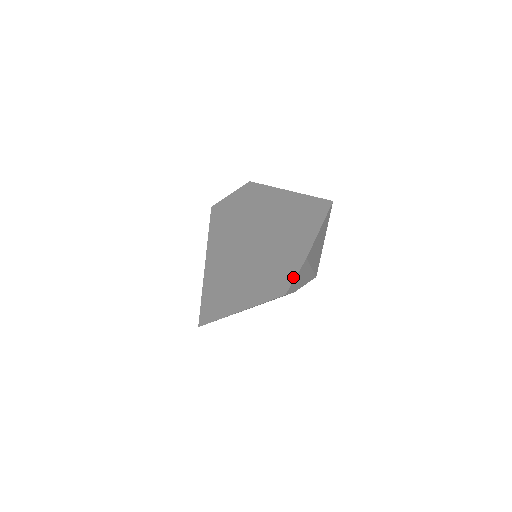
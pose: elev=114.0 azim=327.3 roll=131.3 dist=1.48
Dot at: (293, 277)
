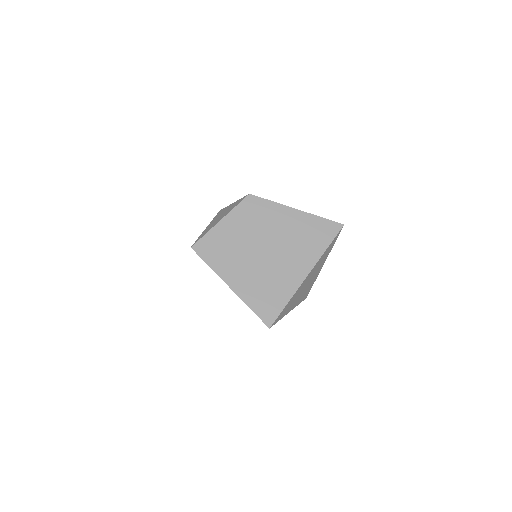
Dot at: occluded
